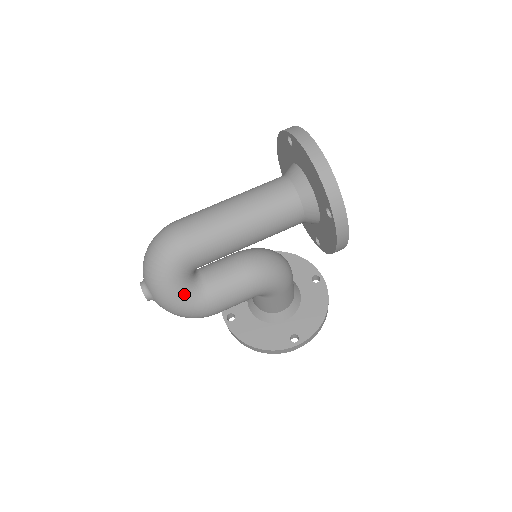
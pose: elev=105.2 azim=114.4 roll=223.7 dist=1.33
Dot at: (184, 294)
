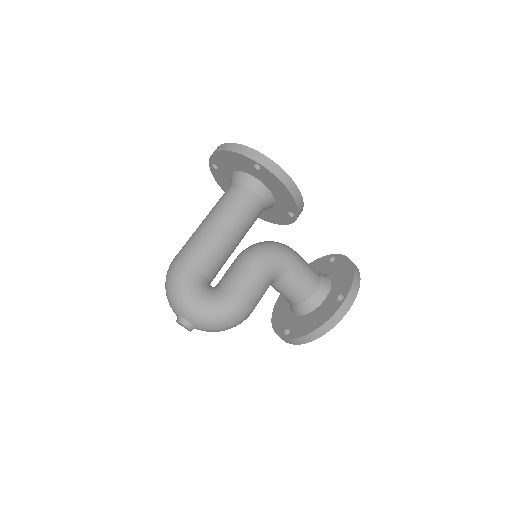
Dot at: (207, 298)
